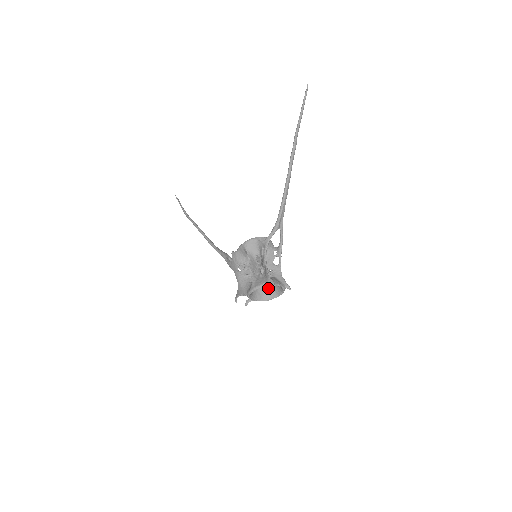
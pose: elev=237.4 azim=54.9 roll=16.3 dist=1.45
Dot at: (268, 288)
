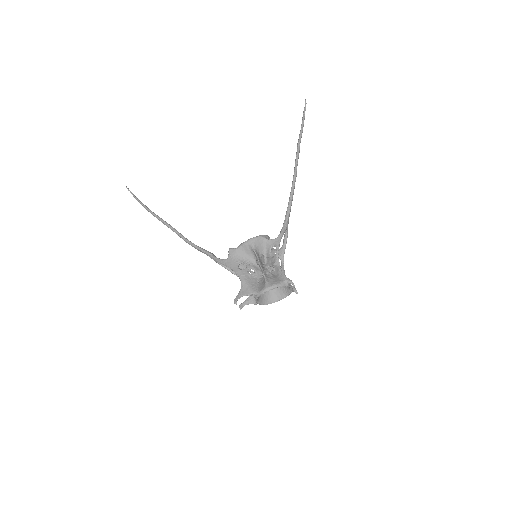
Dot at: (269, 291)
